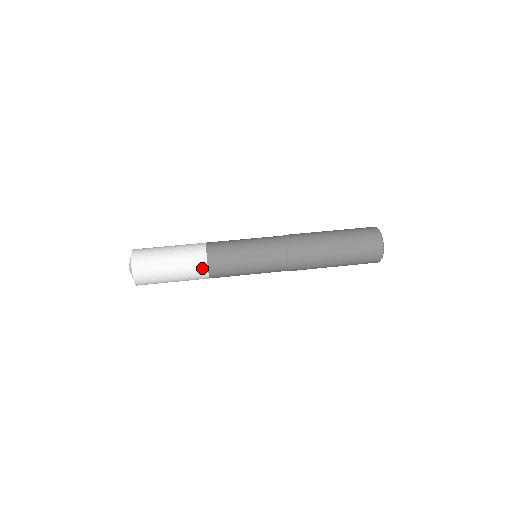
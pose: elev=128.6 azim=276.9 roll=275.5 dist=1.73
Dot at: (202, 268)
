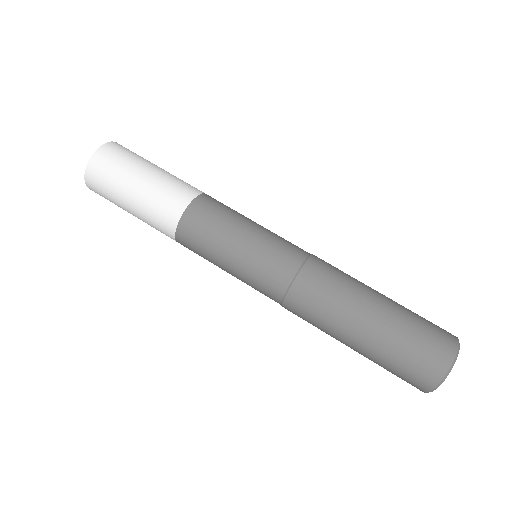
Dot at: (170, 220)
